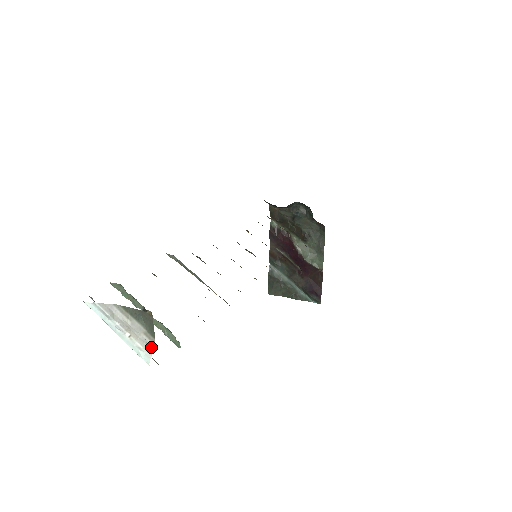
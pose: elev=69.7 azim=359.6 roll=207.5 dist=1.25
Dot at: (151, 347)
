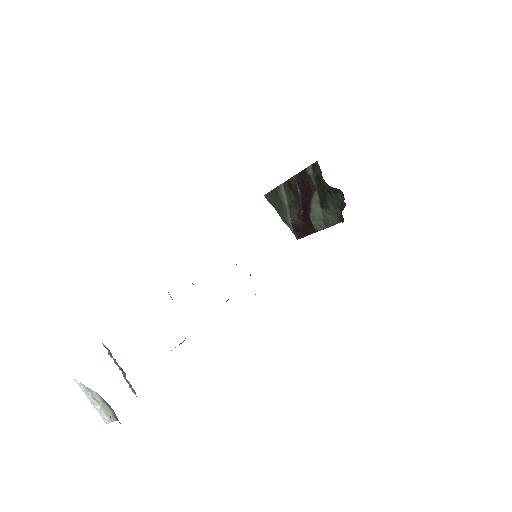
Dot at: (113, 420)
